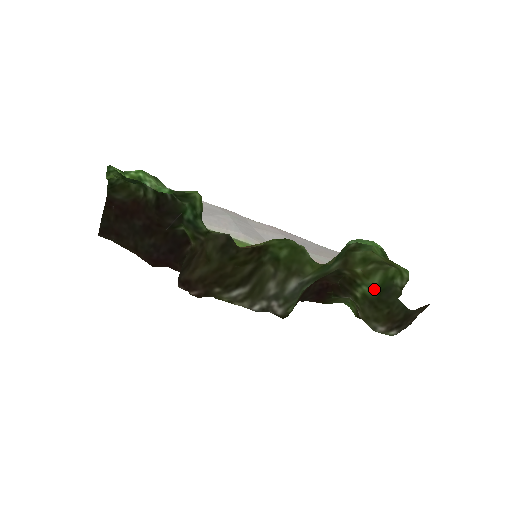
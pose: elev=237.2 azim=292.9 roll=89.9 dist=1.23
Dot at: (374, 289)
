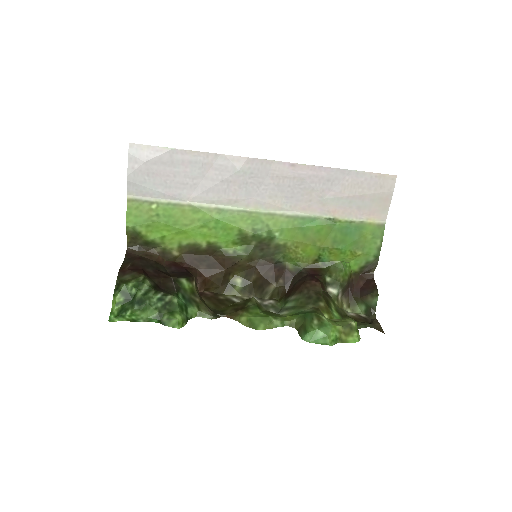
Dot at: occluded
